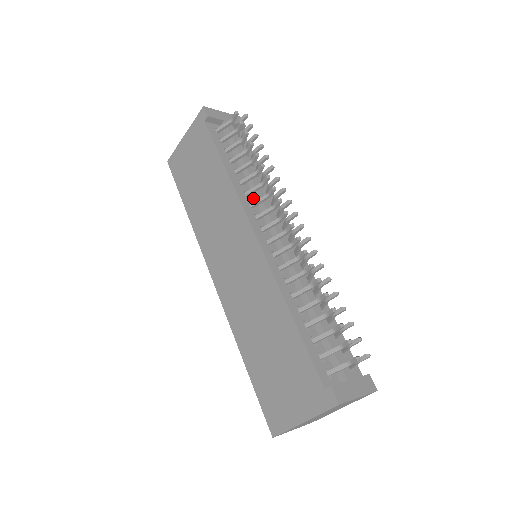
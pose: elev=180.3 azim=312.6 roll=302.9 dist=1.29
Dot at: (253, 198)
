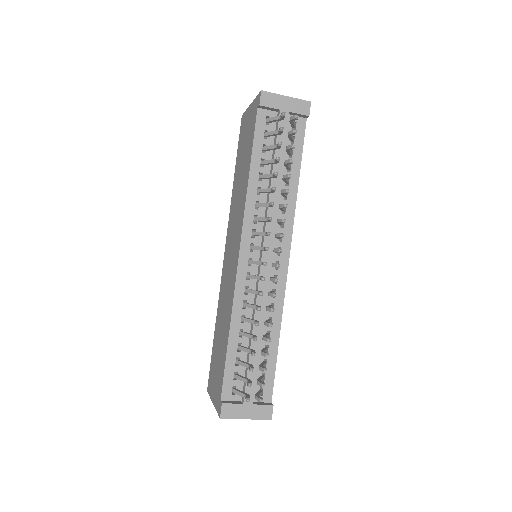
Dot at: (263, 210)
